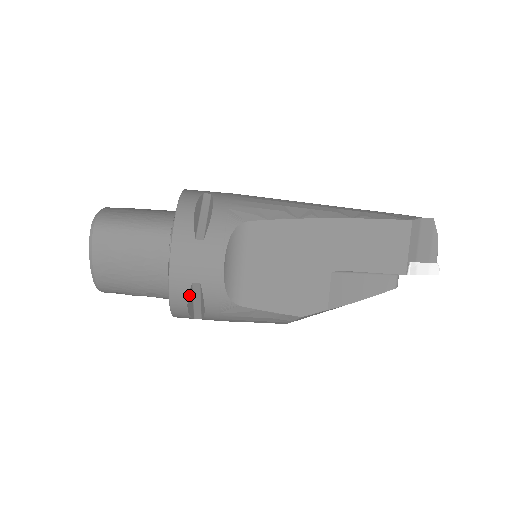
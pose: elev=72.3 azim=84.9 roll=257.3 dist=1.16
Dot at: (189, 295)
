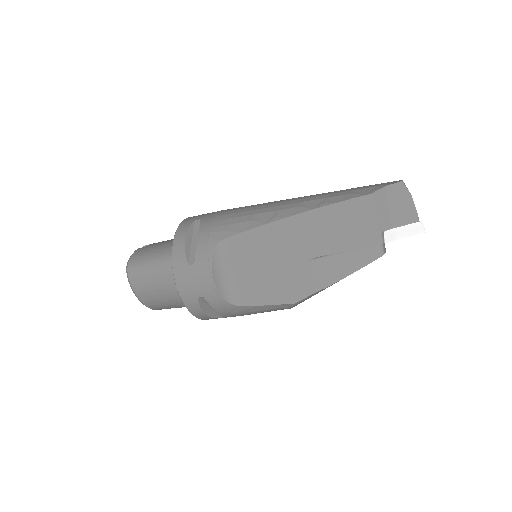
Dot at: (201, 306)
